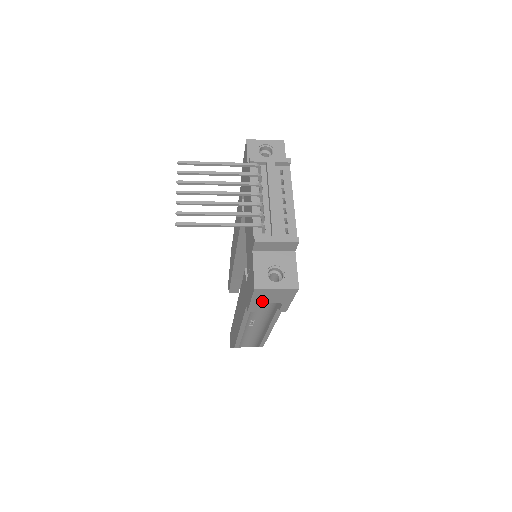
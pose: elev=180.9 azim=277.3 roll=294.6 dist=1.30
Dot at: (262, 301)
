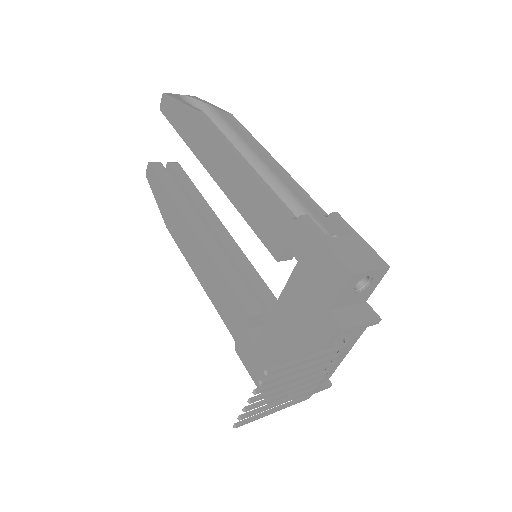
Dot at: occluded
